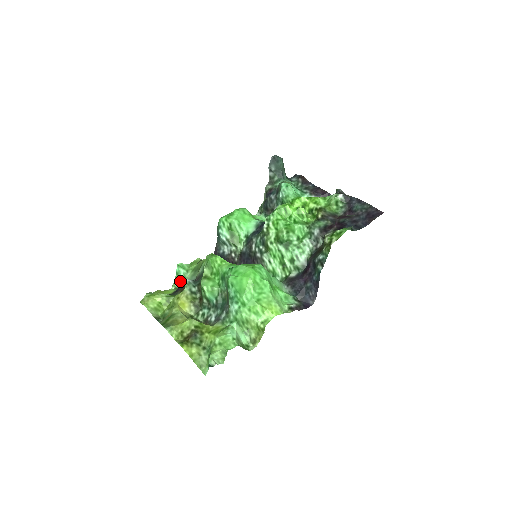
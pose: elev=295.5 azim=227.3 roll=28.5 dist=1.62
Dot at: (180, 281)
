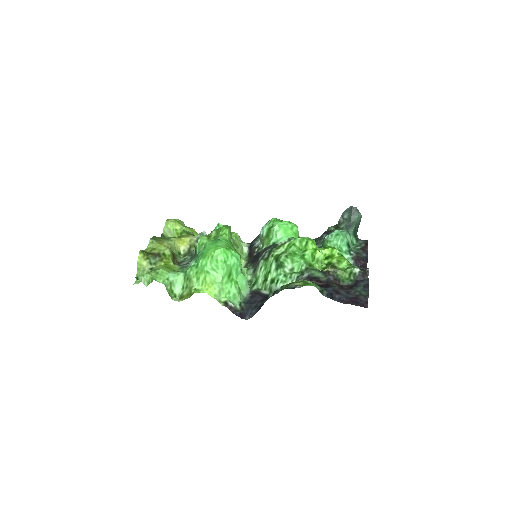
Dot at: occluded
